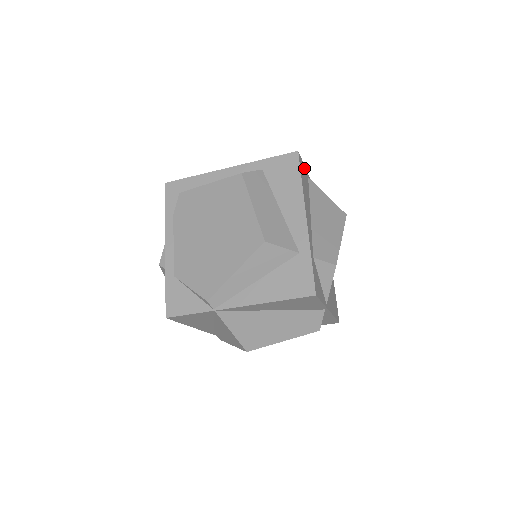
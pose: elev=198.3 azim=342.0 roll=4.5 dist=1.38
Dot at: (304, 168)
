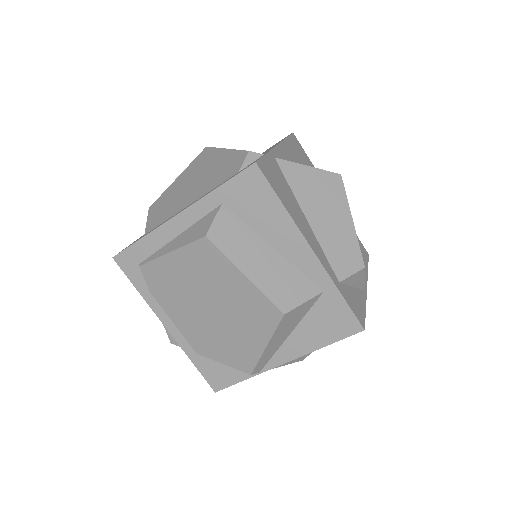
Dot at: (268, 161)
